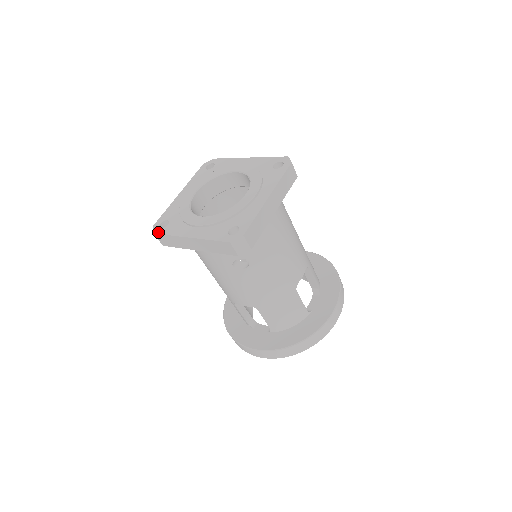
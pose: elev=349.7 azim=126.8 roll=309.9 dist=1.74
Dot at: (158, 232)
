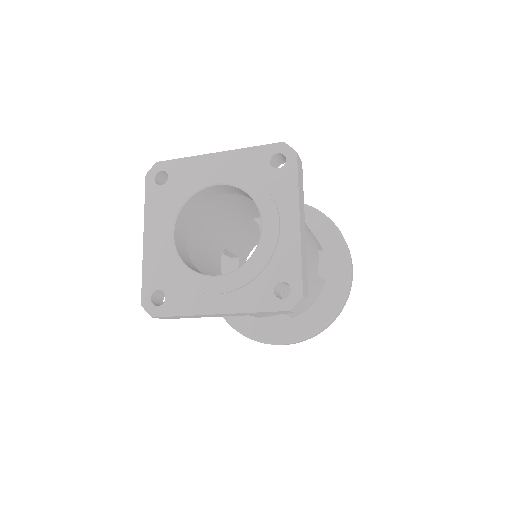
Dot at: (158, 314)
